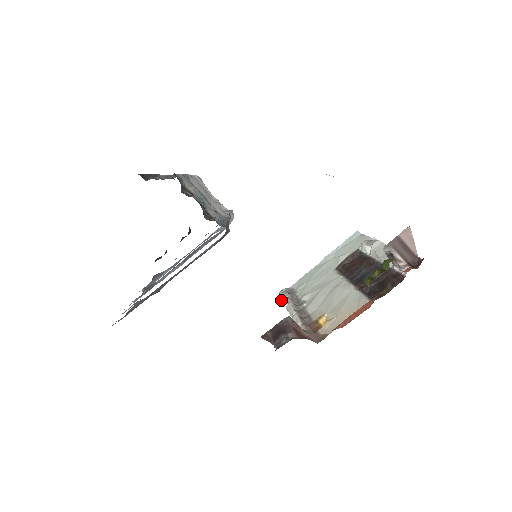
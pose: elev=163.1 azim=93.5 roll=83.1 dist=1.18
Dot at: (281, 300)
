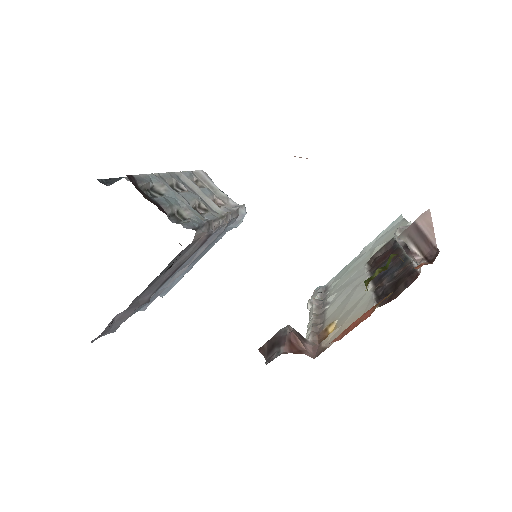
Dot at: occluded
